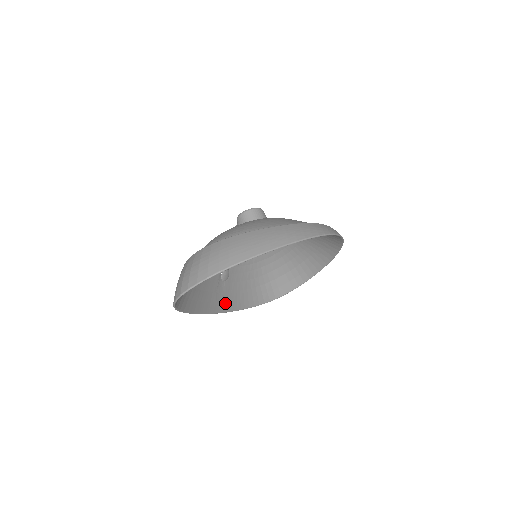
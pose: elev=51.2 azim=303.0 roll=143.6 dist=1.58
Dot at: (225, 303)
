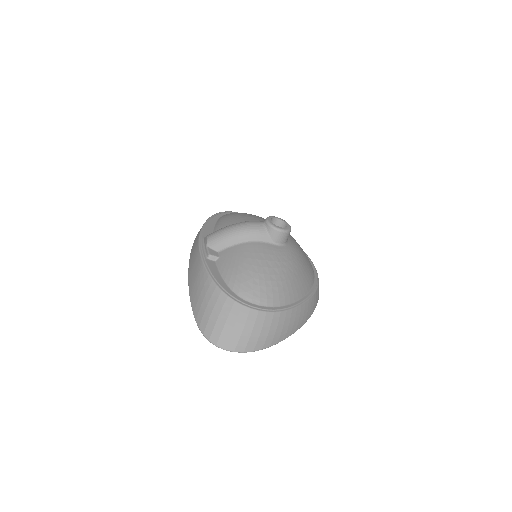
Dot at: occluded
